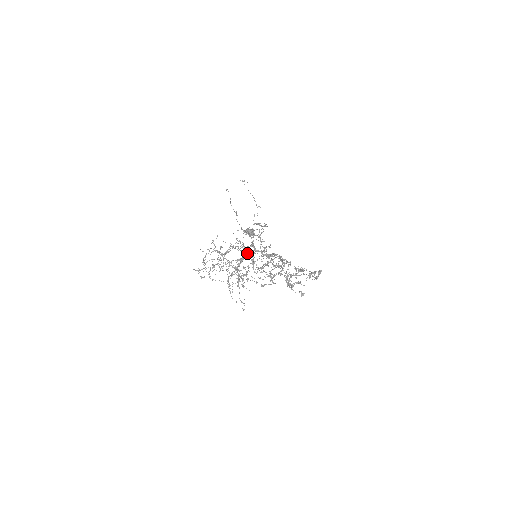
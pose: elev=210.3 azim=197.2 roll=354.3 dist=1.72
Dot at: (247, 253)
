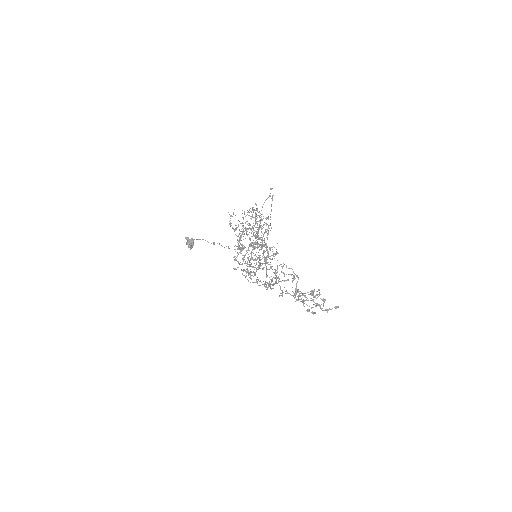
Dot at: occluded
